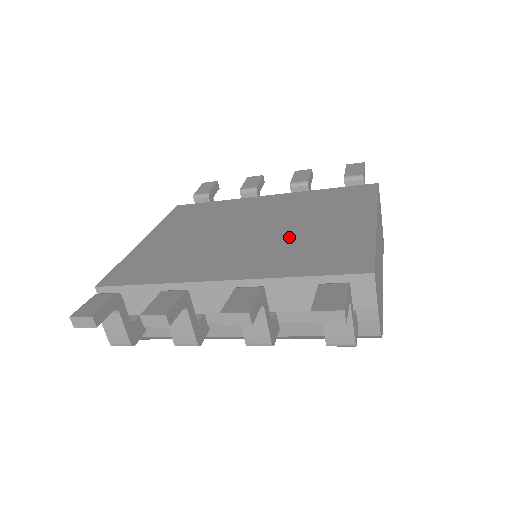
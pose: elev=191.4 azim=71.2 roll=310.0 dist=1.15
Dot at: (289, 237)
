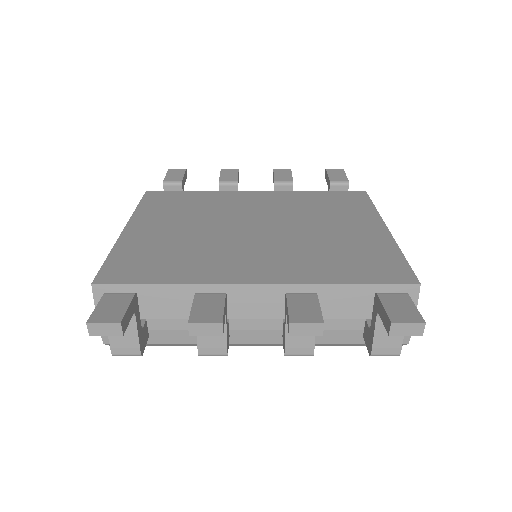
Dot at: (307, 240)
